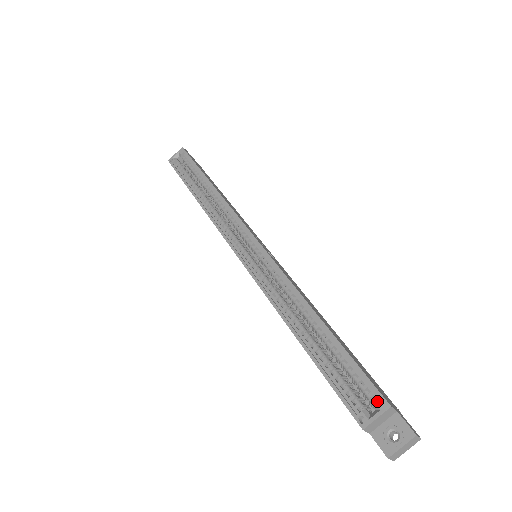
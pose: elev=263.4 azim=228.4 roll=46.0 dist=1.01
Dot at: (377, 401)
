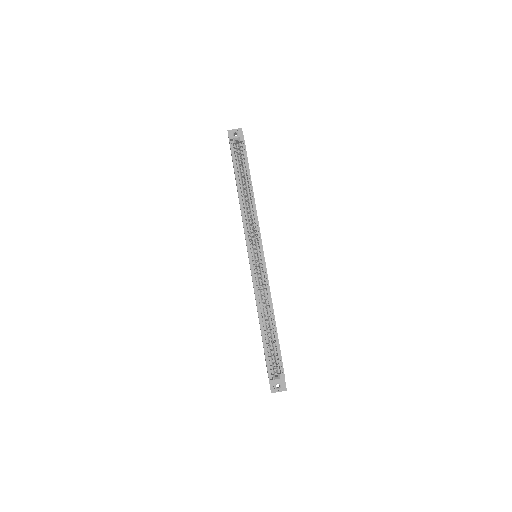
Dot at: (281, 374)
